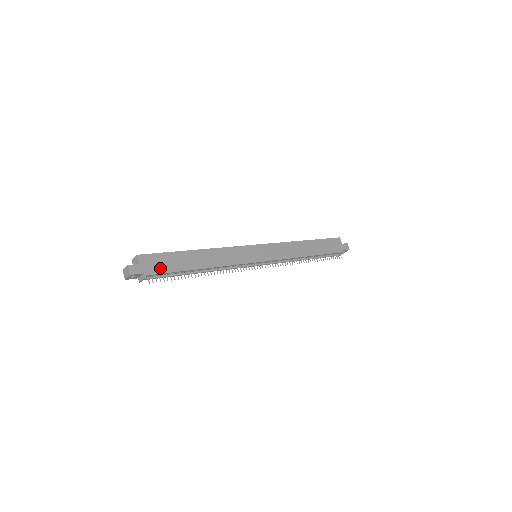
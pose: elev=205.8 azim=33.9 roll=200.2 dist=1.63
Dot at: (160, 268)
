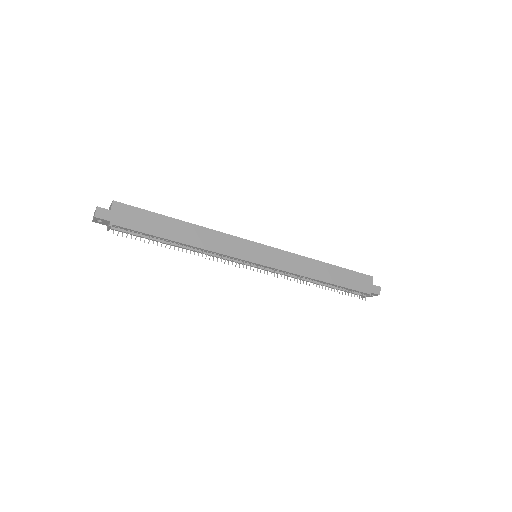
Dot at: (132, 223)
